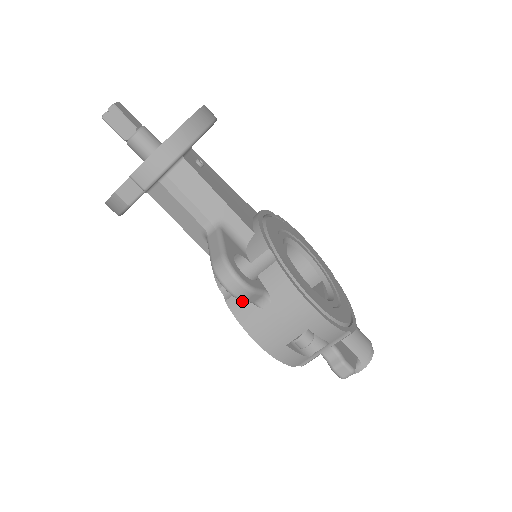
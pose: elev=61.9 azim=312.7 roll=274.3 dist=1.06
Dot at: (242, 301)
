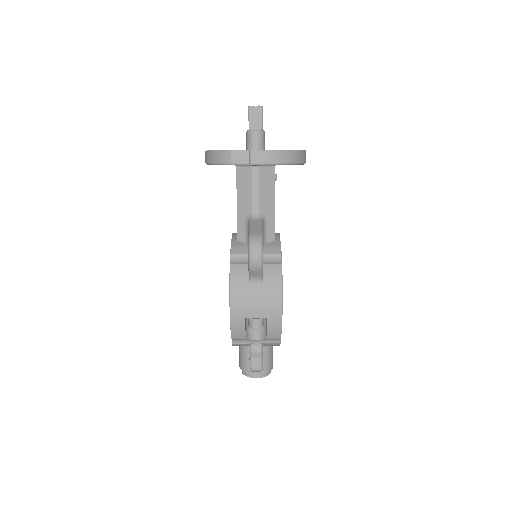
Dot at: (242, 271)
